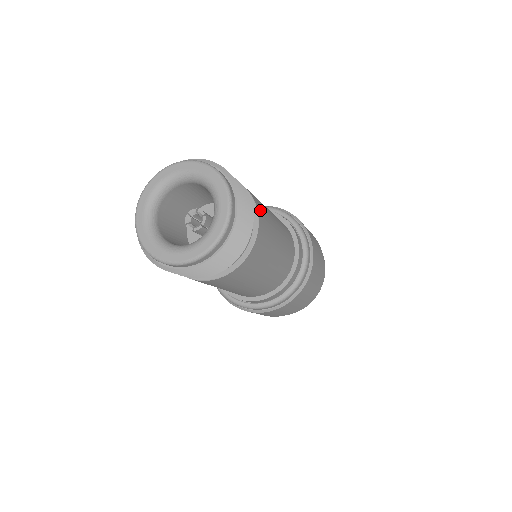
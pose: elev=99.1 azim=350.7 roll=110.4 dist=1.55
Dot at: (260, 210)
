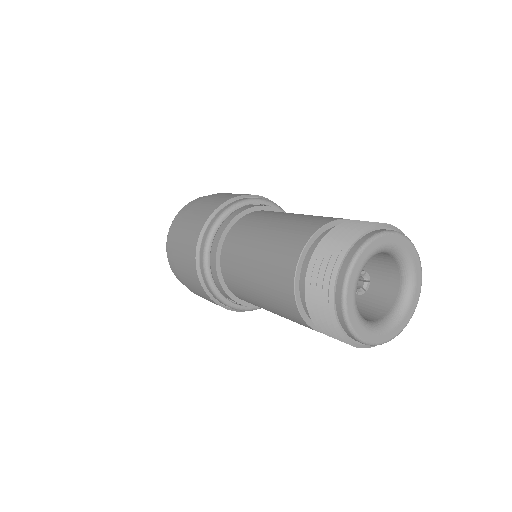
Dot at: occluded
